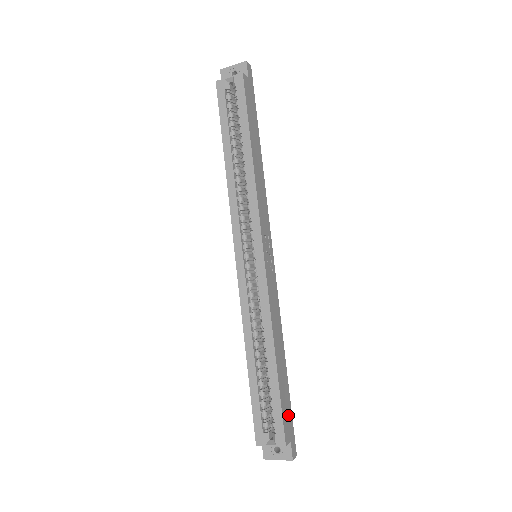
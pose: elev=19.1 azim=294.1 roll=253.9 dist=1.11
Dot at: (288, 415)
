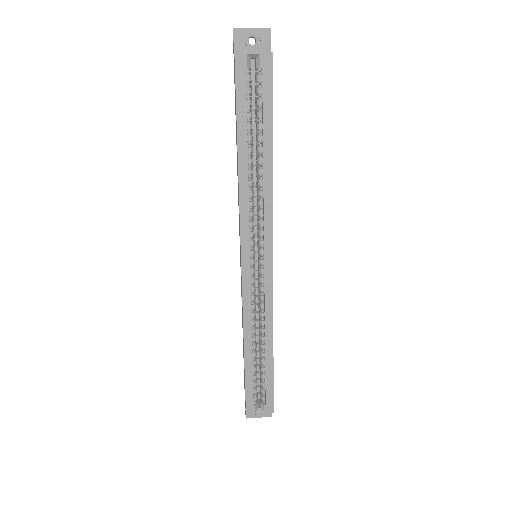
Dot at: occluded
